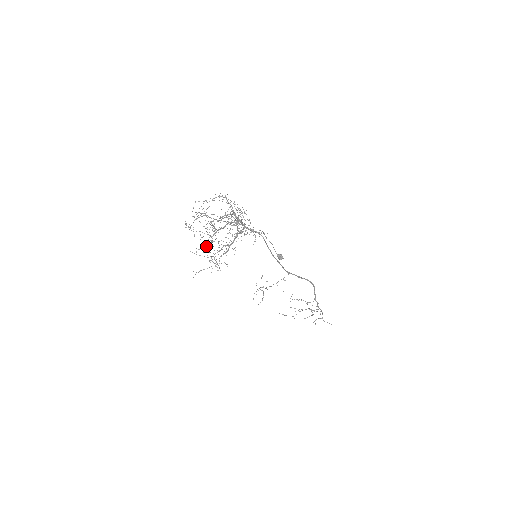
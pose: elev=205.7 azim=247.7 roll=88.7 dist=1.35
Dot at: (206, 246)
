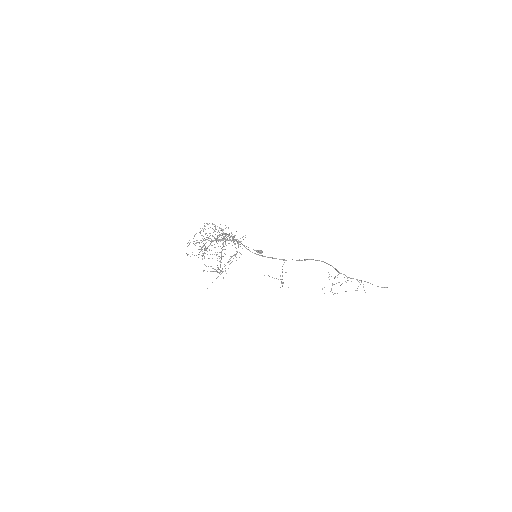
Dot at: occluded
